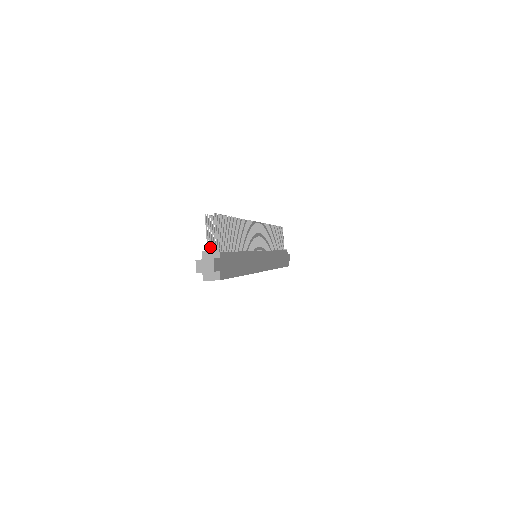
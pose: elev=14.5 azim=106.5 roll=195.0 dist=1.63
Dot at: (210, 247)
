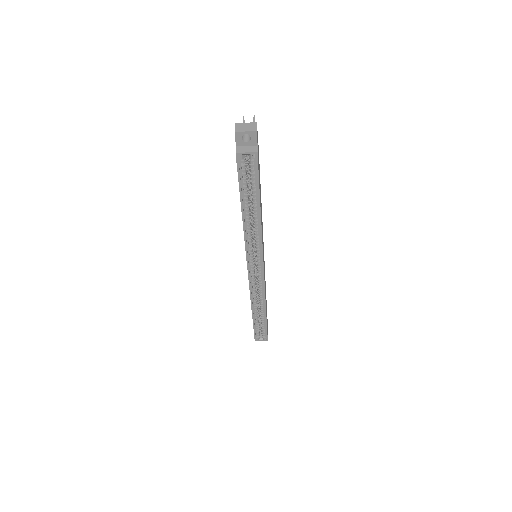
Dot at: occluded
